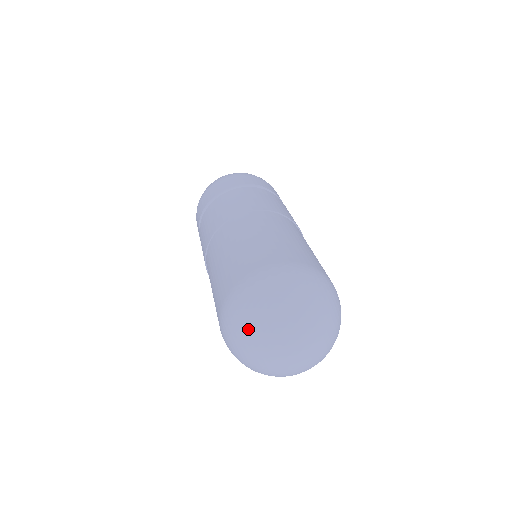
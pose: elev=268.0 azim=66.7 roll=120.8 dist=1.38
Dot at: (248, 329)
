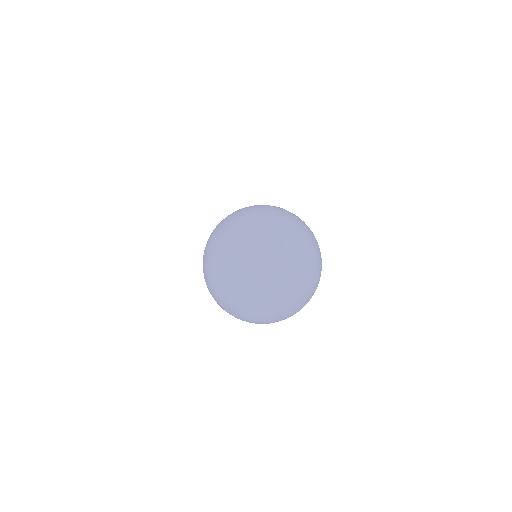
Dot at: (232, 234)
